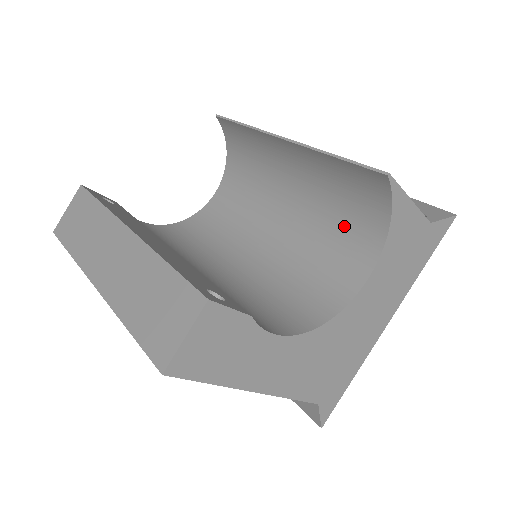
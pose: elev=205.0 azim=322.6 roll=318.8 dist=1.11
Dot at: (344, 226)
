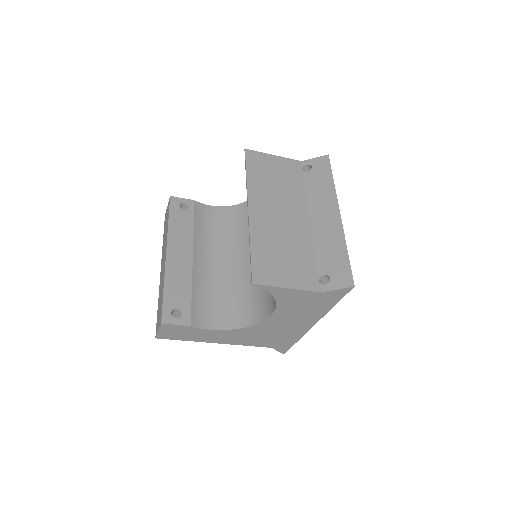
Dot at: occluded
